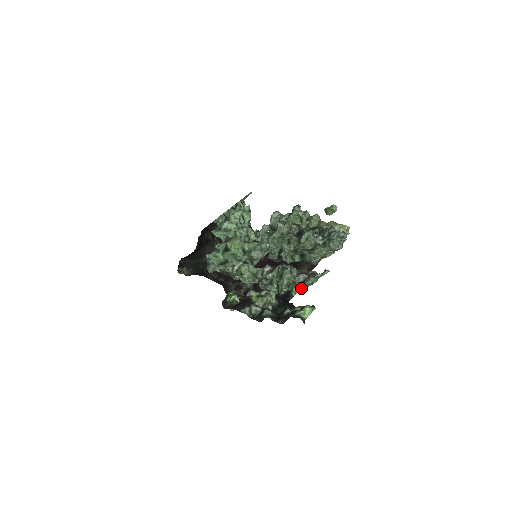
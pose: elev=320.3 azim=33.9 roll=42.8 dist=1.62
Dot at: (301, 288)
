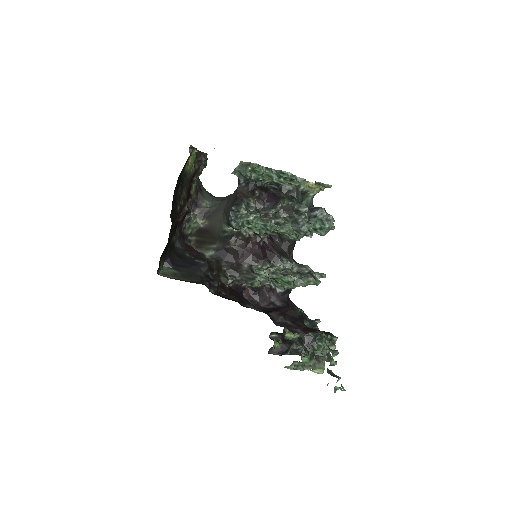
Dot at: occluded
